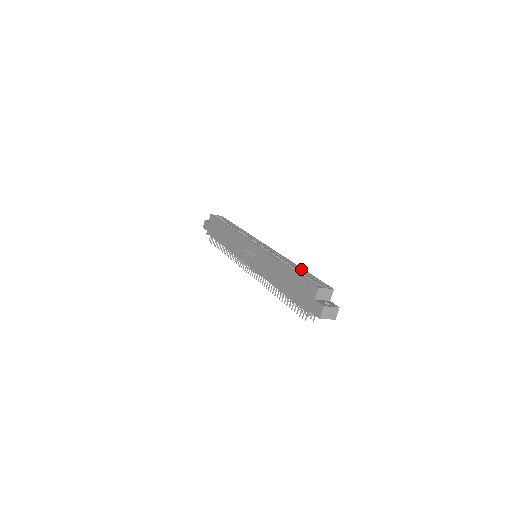
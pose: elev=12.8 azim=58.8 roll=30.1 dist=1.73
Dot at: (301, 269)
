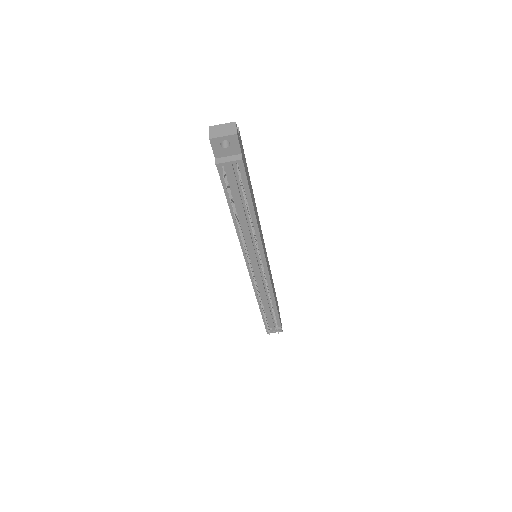
Dot at: occluded
